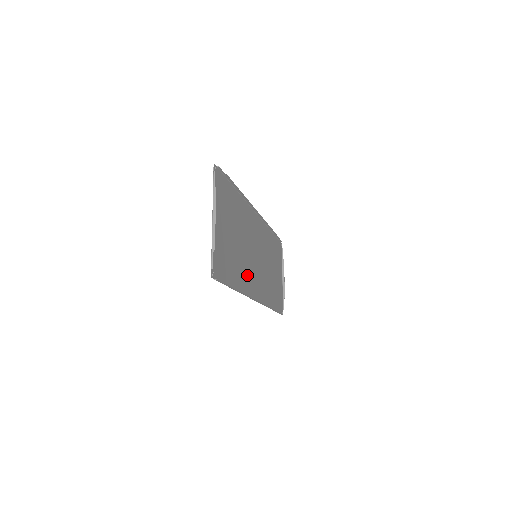
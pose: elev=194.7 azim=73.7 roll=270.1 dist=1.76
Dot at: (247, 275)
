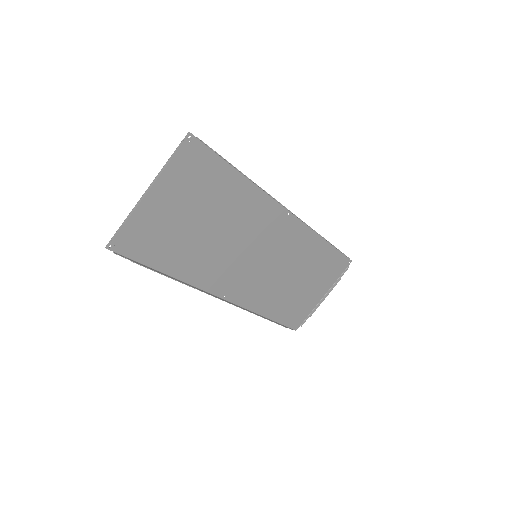
Dot at: (214, 269)
